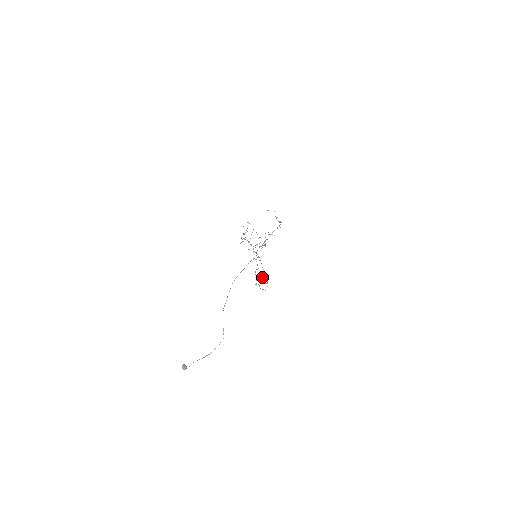
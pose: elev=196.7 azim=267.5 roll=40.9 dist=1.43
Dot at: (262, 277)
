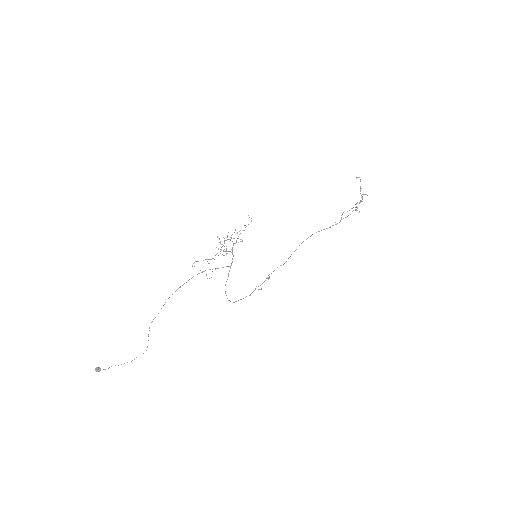
Dot at: occluded
